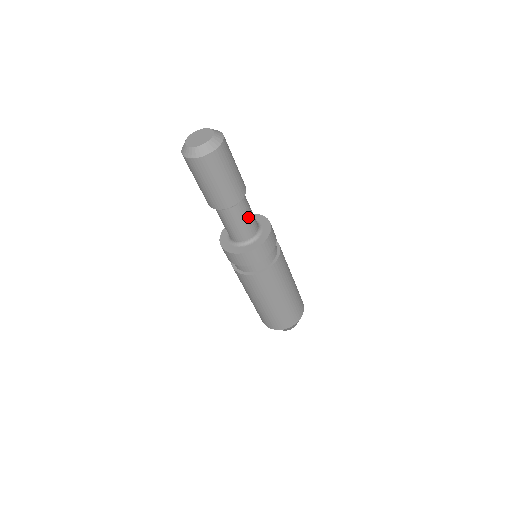
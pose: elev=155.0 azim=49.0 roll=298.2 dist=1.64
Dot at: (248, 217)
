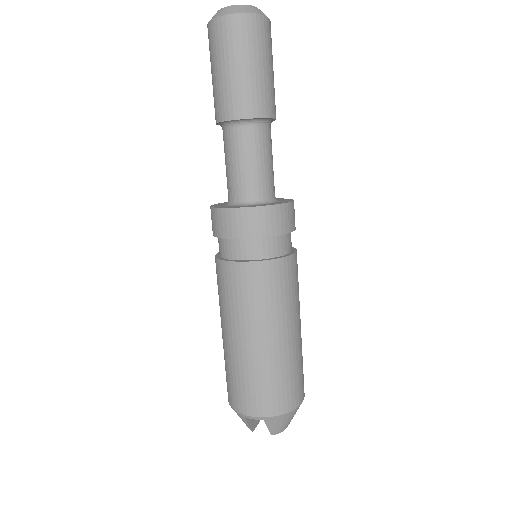
Dot at: (271, 160)
